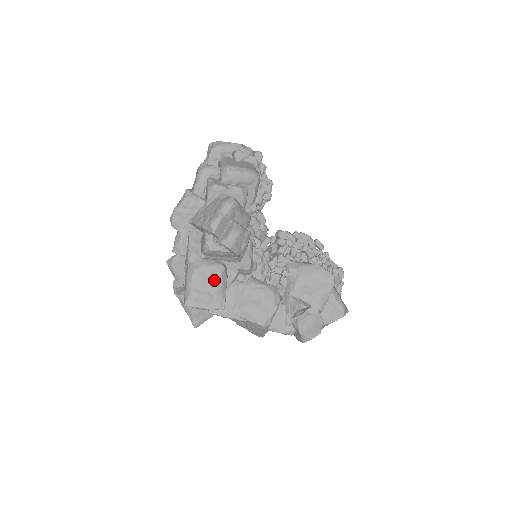
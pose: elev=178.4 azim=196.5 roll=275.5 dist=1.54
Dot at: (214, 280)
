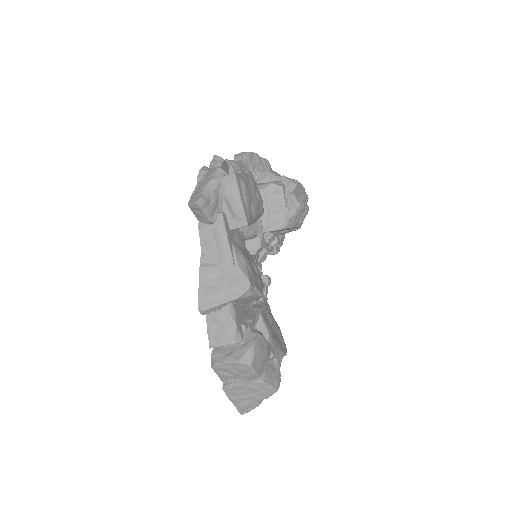
Dot at: (258, 204)
